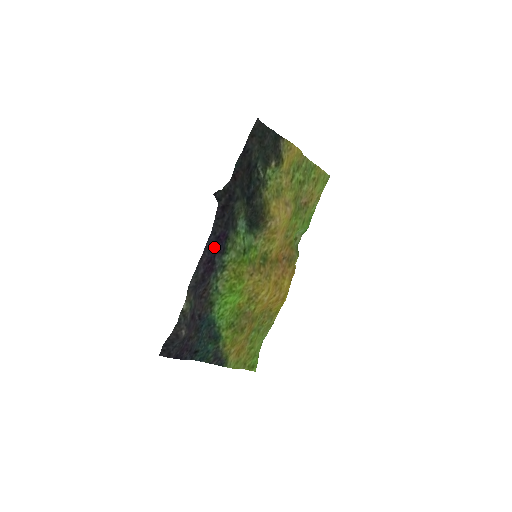
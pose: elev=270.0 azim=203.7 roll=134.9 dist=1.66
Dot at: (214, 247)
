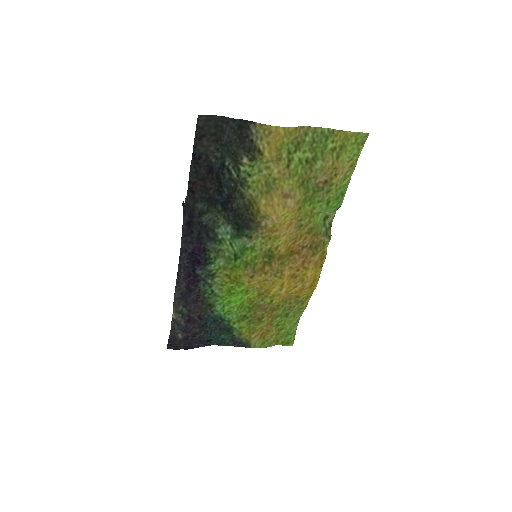
Dot at: (191, 262)
